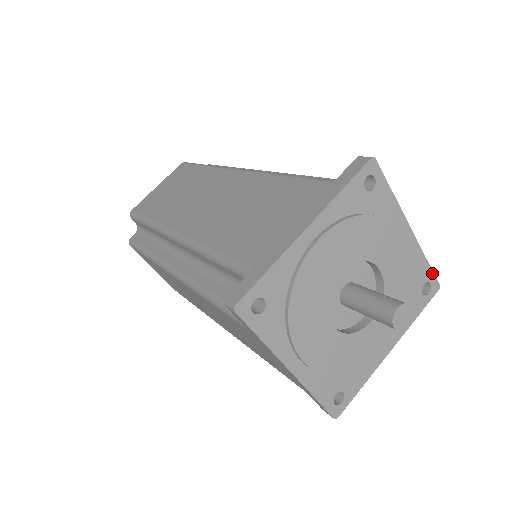
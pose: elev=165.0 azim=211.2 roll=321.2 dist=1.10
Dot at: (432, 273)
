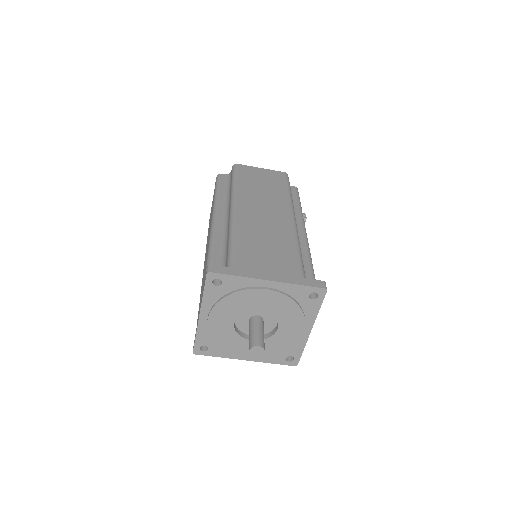
Dot at: (311, 287)
